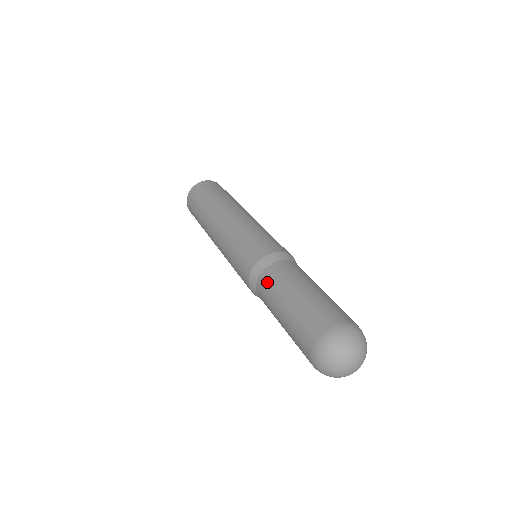
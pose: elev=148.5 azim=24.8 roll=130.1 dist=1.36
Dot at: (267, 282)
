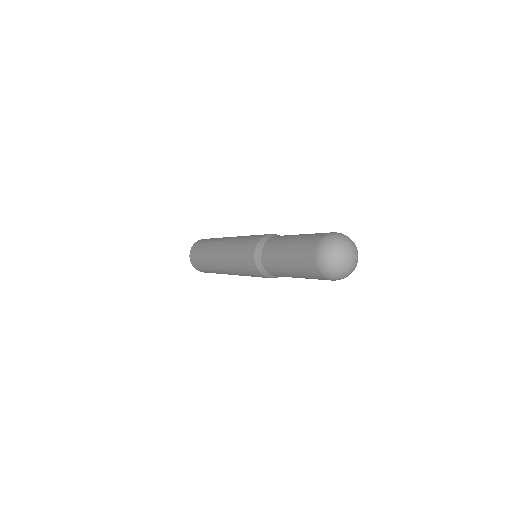
Dot at: (268, 262)
